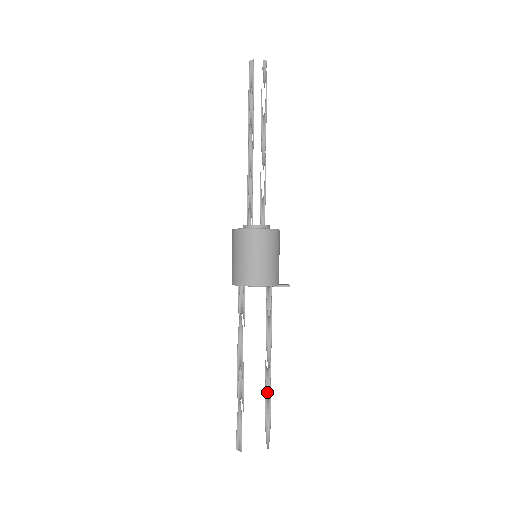
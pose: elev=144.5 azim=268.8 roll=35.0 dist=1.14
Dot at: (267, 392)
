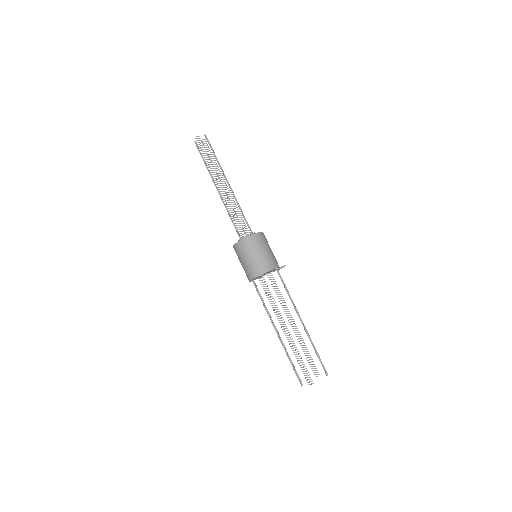
Dot at: (302, 345)
